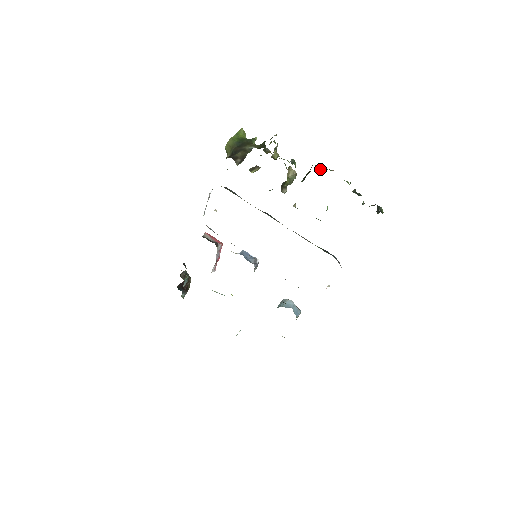
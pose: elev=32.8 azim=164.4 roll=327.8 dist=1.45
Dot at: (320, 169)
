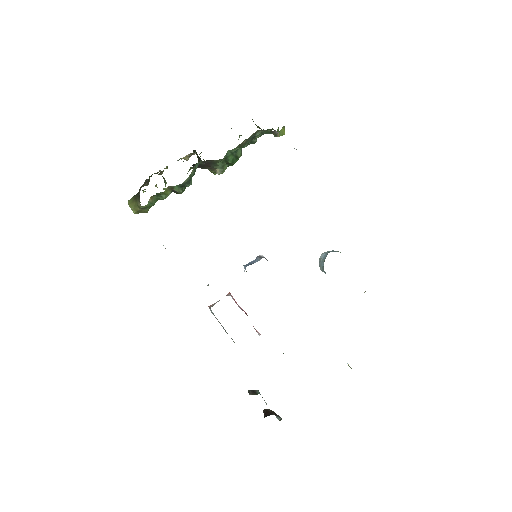
Dot at: (201, 152)
